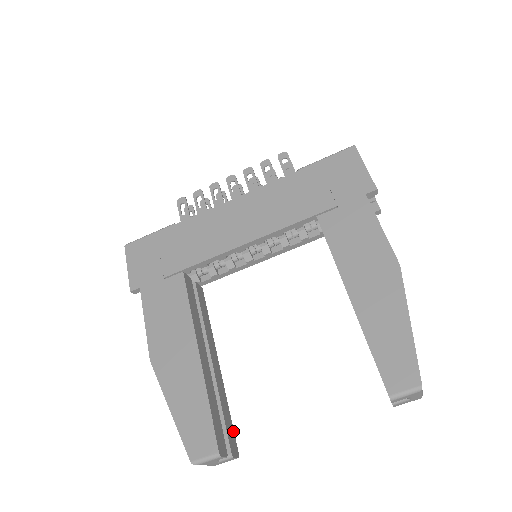
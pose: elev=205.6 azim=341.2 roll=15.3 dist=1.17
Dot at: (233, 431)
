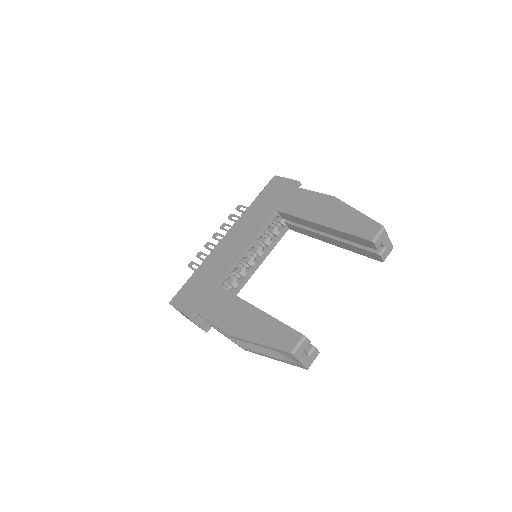
Dot at: occluded
